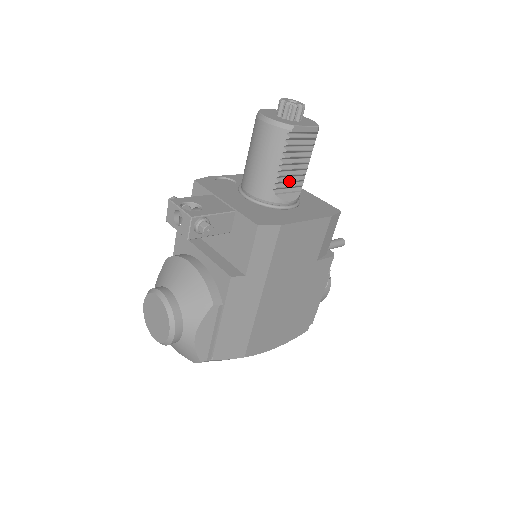
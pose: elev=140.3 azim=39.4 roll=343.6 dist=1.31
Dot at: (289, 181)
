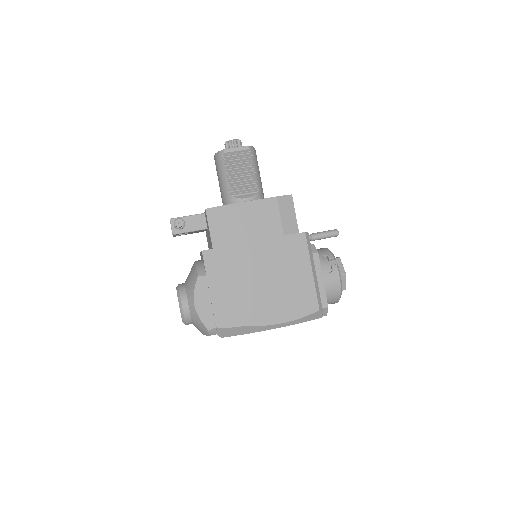
Dot at: (241, 186)
